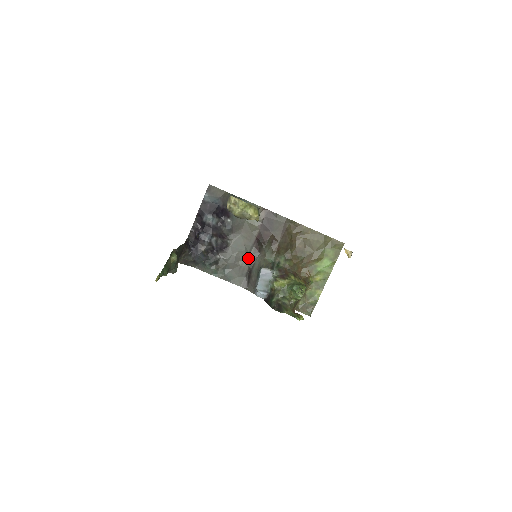
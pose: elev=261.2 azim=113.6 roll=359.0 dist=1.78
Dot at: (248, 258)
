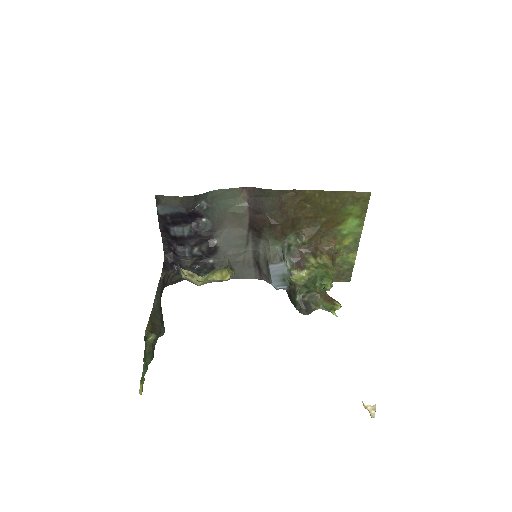
Dot at: (248, 249)
